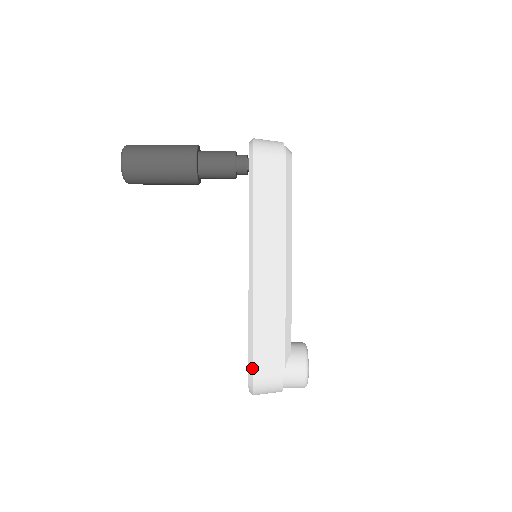
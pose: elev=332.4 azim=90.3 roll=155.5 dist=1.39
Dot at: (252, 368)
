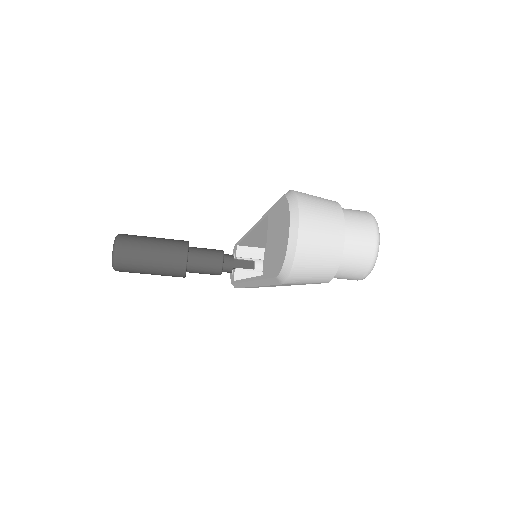
Dot at: occluded
